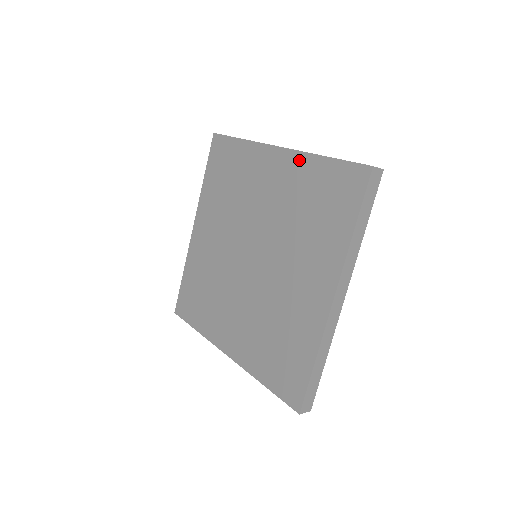
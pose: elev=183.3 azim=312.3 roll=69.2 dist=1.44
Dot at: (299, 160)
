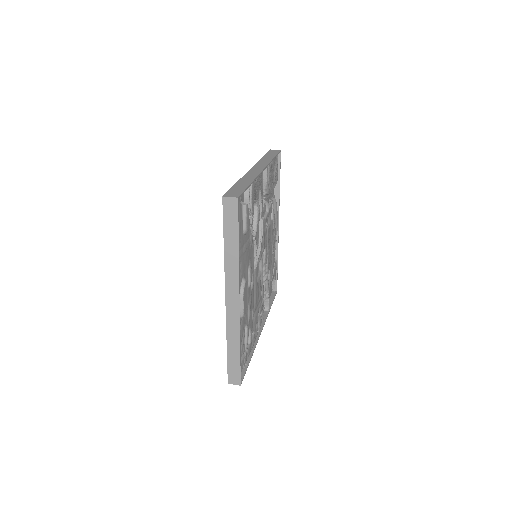
Dot at: occluded
